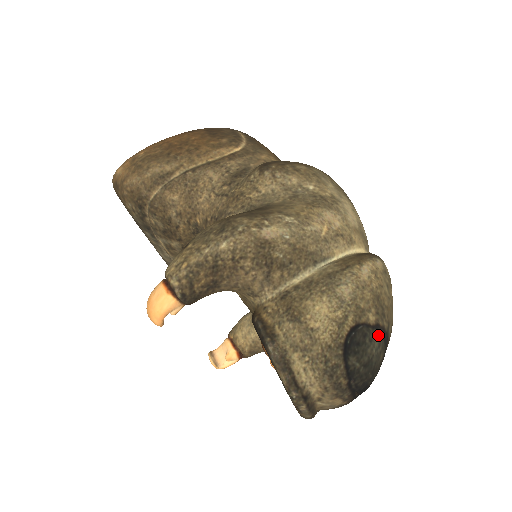
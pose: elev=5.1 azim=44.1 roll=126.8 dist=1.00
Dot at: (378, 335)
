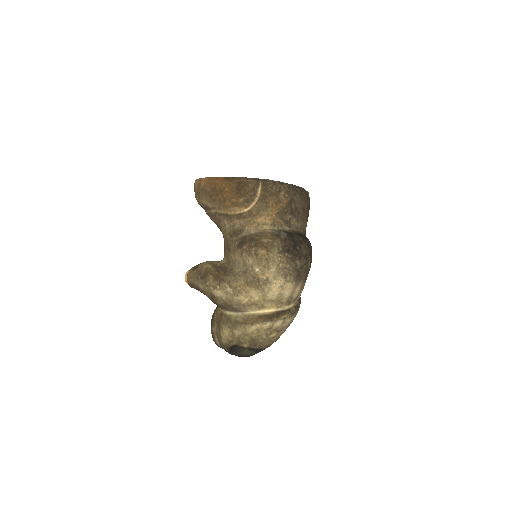
Dot at: (249, 350)
